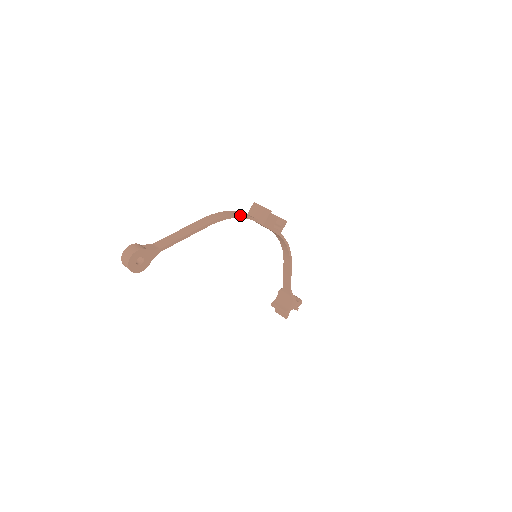
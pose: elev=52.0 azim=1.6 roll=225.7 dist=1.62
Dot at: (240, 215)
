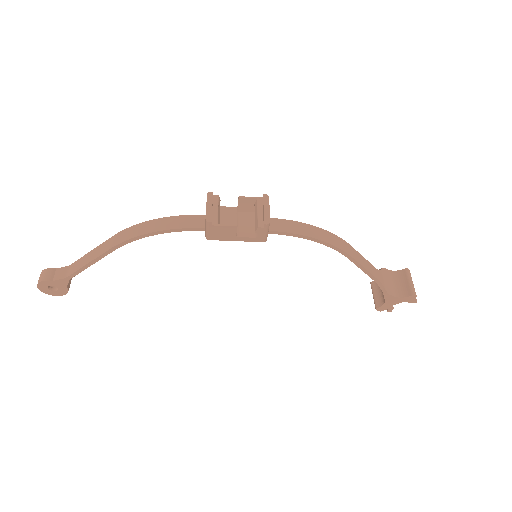
Dot at: (159, 231)
